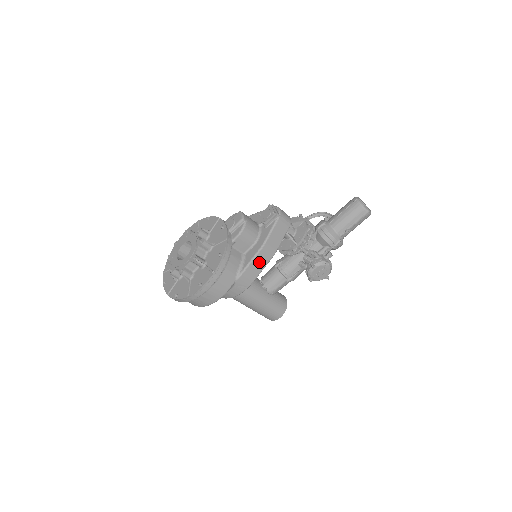
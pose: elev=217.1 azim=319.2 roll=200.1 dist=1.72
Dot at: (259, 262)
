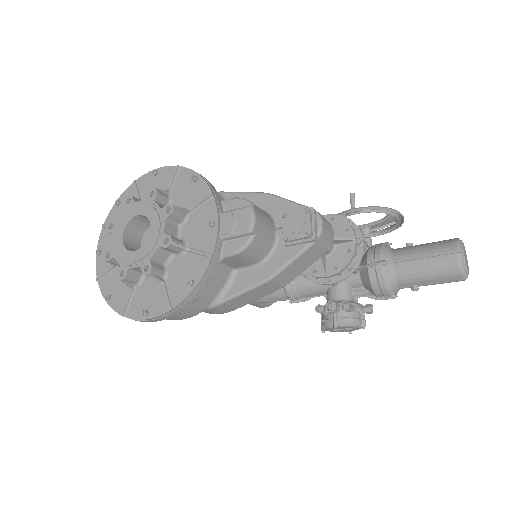
Dot at: (255, 294)
